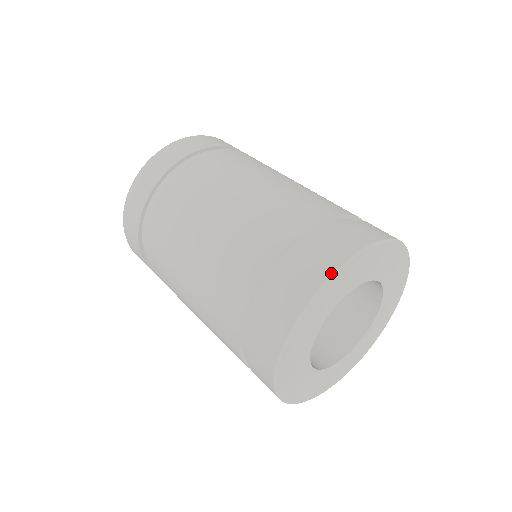
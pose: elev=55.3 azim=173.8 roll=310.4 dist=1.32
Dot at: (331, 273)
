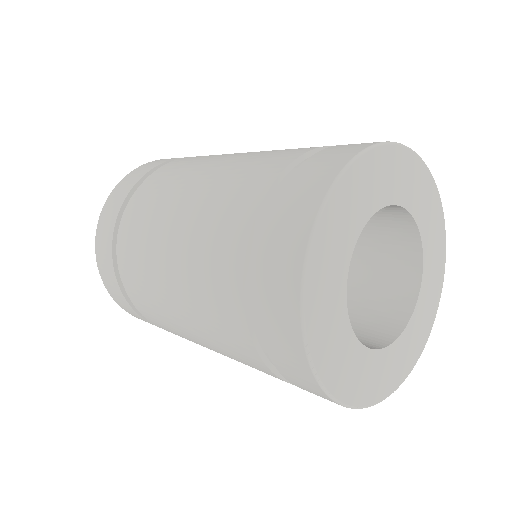
Dot at: (306, 358)
